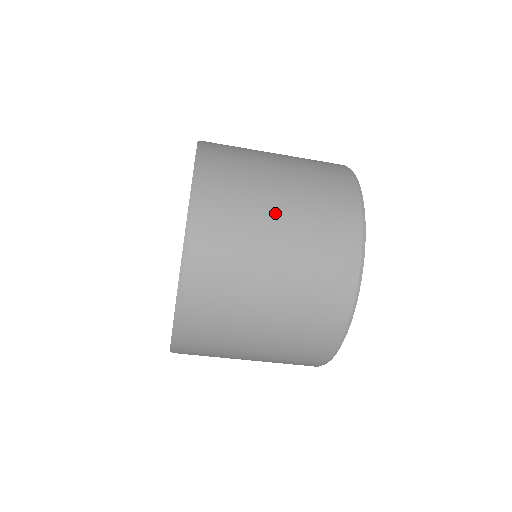
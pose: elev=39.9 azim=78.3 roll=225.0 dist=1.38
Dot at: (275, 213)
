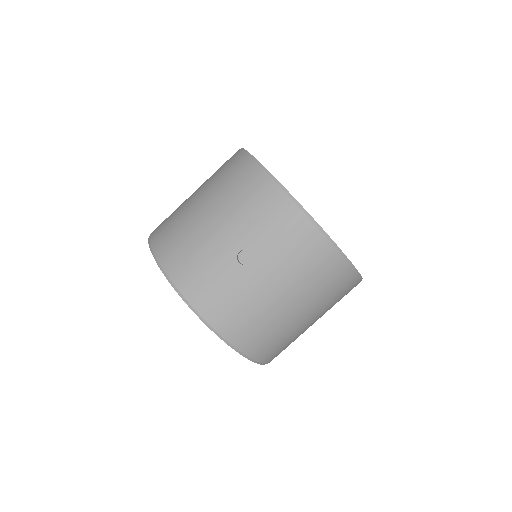
Dot at: occluded
